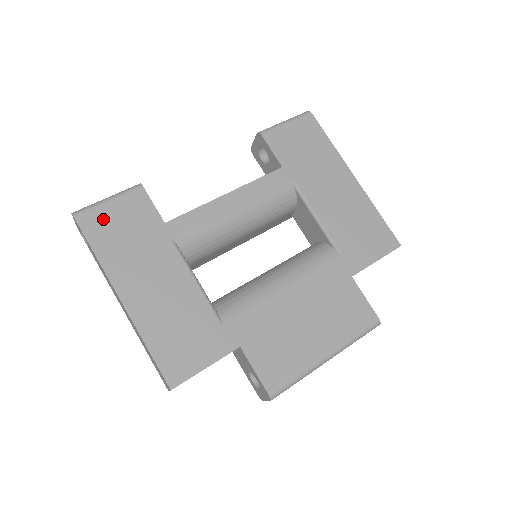
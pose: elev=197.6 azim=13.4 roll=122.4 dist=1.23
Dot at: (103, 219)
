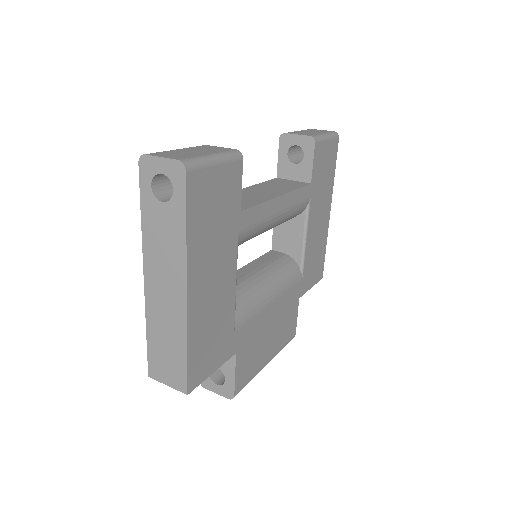
Dot at: (206, 186)
